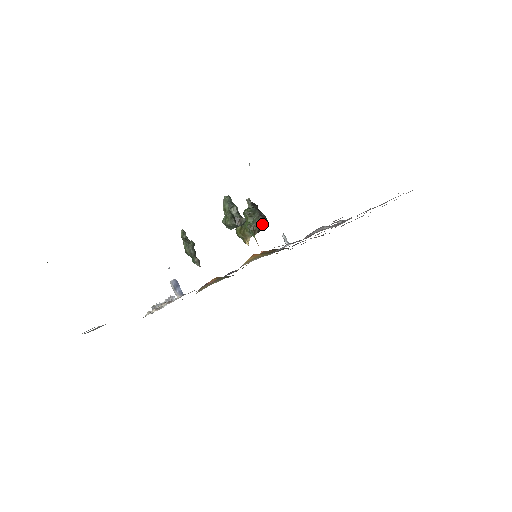
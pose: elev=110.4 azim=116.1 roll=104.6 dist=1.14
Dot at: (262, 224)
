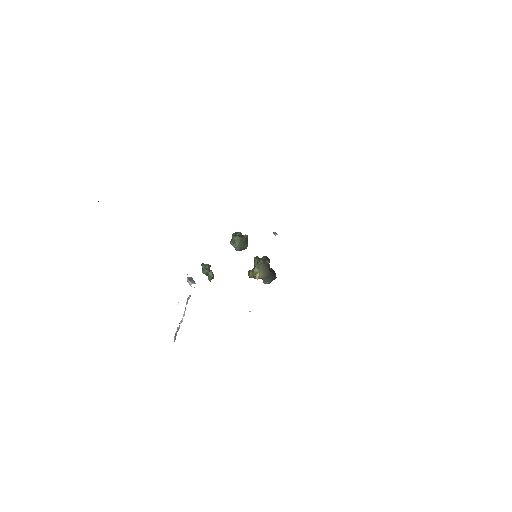
Dot at: (266, 260)
